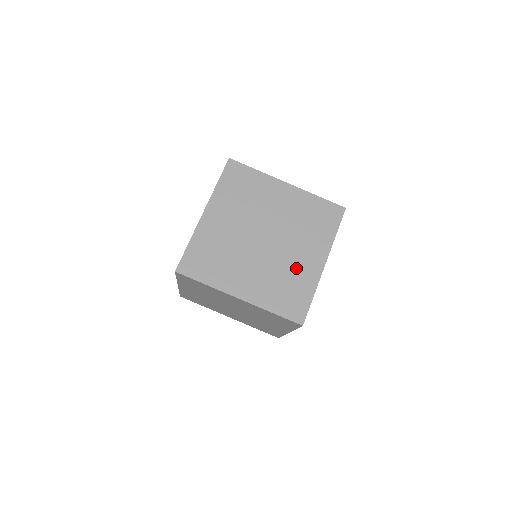
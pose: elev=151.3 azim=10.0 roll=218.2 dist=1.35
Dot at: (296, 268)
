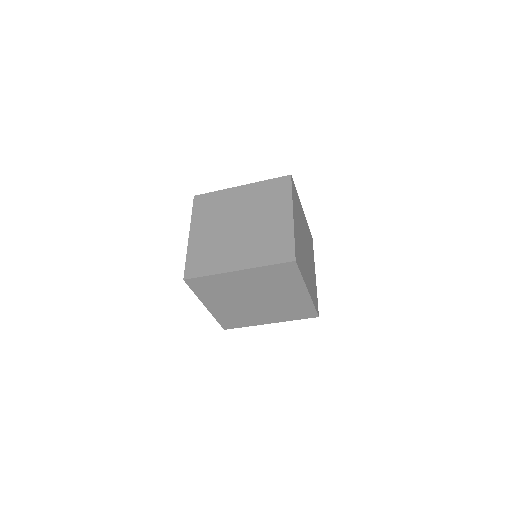
Dot at: (272, 229)
